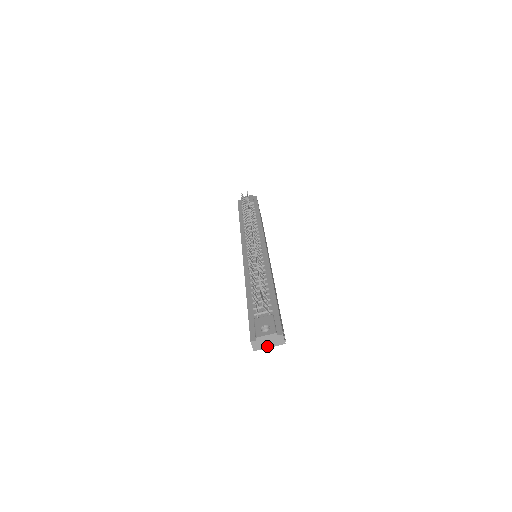
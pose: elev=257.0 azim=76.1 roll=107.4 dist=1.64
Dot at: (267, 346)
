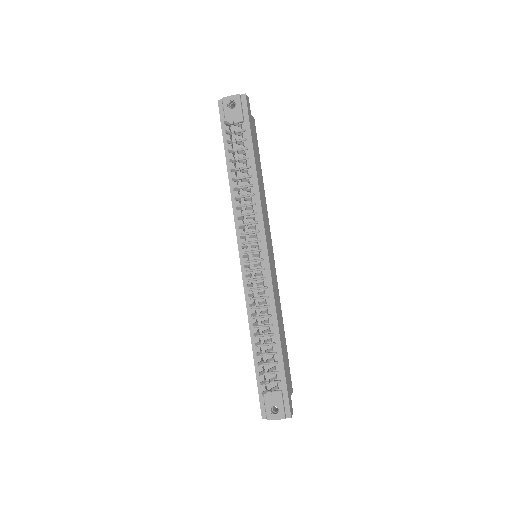
Dot at: occluded
